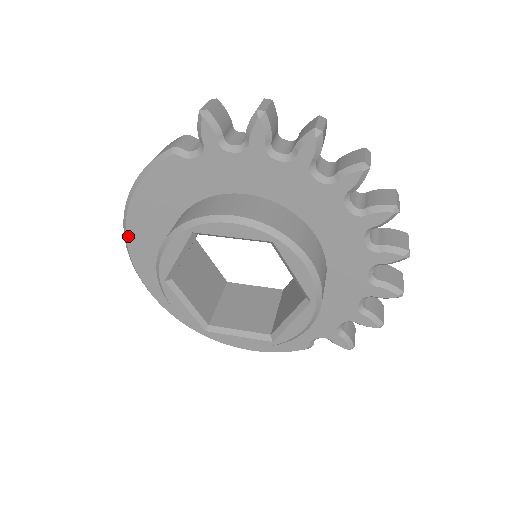
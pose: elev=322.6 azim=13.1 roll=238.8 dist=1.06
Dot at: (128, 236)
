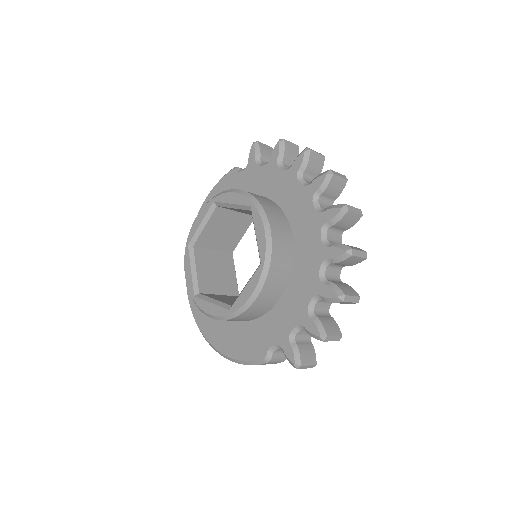
Dot at: occluded
